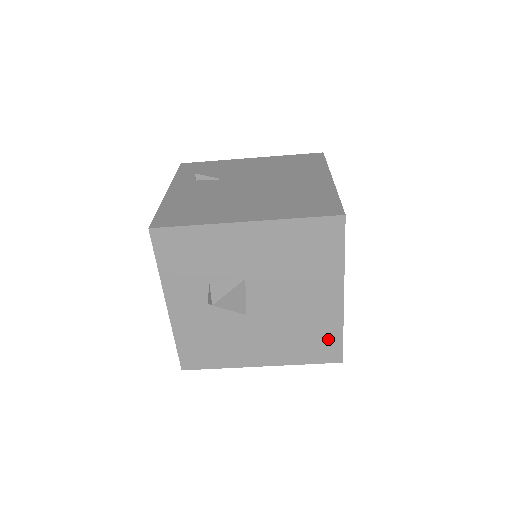
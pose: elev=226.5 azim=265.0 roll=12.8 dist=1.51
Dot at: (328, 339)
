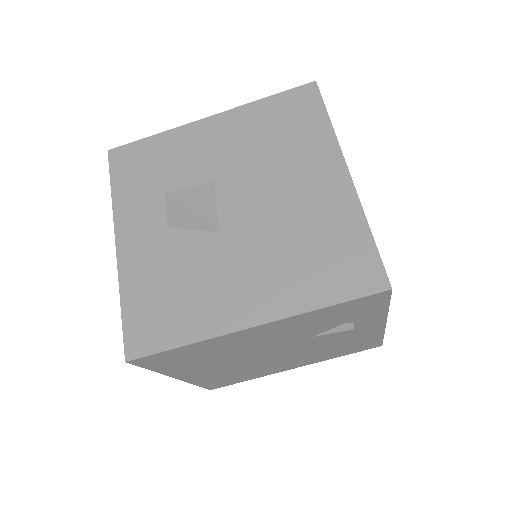
Dot at: (350, 247)
